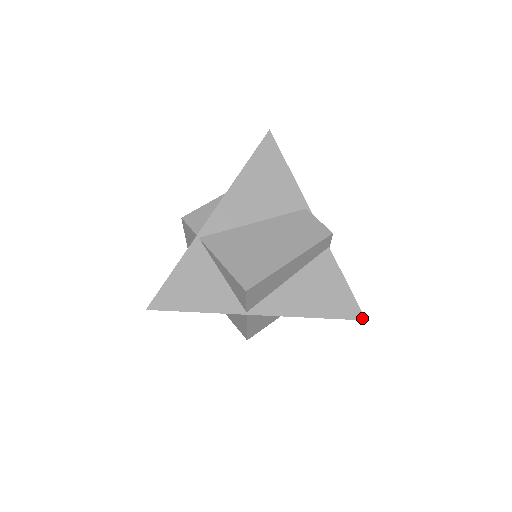
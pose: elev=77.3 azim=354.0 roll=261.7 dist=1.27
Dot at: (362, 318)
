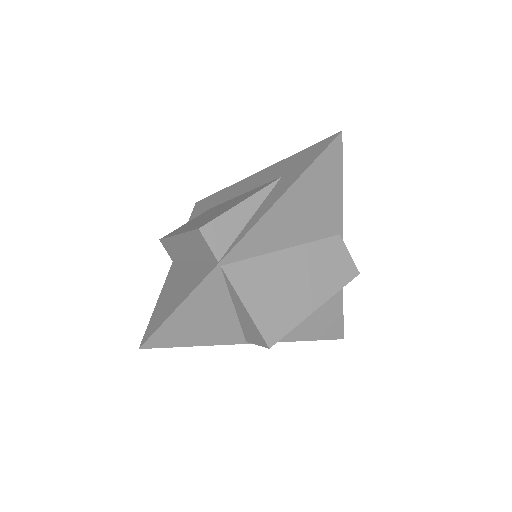
Dot at: (341, 337)
